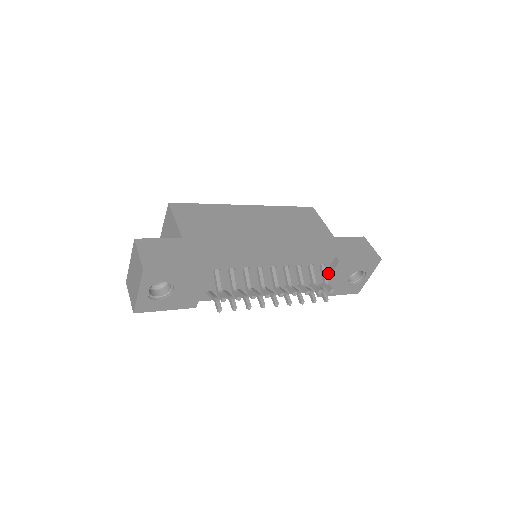
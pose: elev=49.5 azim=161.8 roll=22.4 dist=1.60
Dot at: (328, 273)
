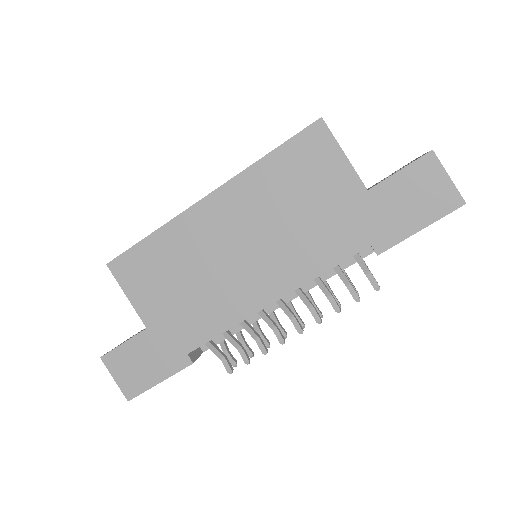
Dot at: (370, 246)
